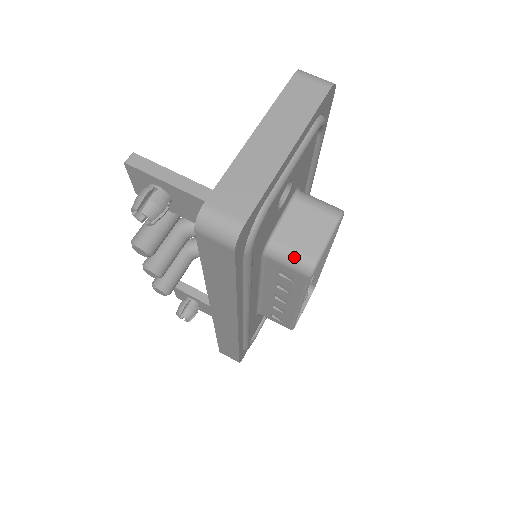
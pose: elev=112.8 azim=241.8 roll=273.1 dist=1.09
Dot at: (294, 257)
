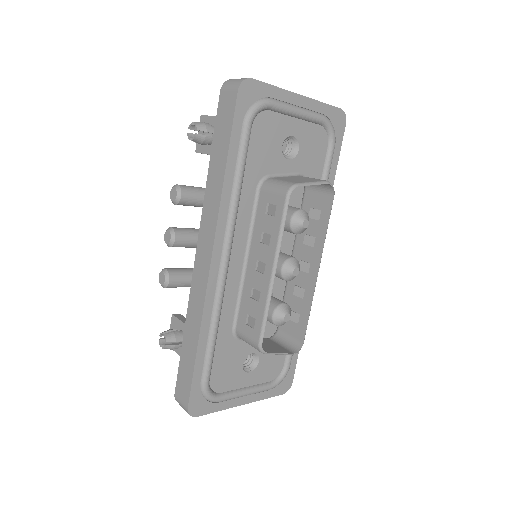
Dot at: (281, 182)
